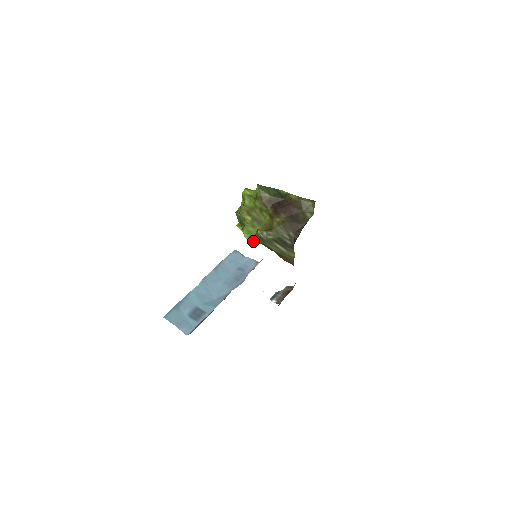
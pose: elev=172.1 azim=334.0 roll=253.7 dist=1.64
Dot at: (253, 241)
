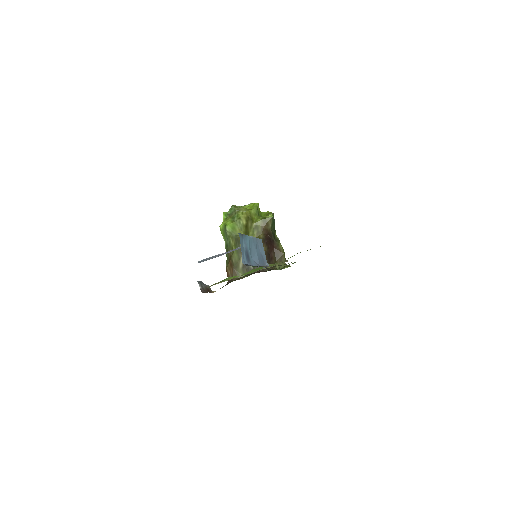
Dot at: (227, 236)
